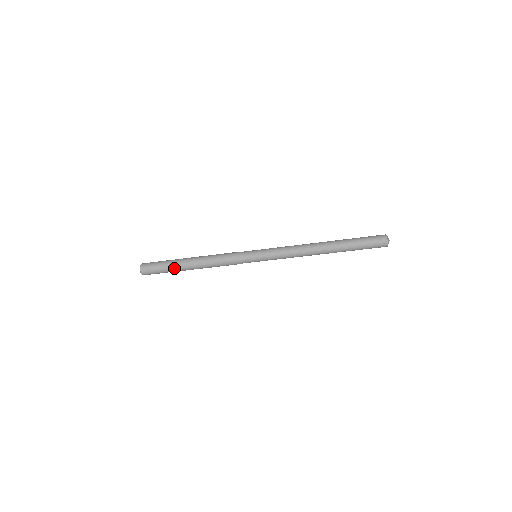
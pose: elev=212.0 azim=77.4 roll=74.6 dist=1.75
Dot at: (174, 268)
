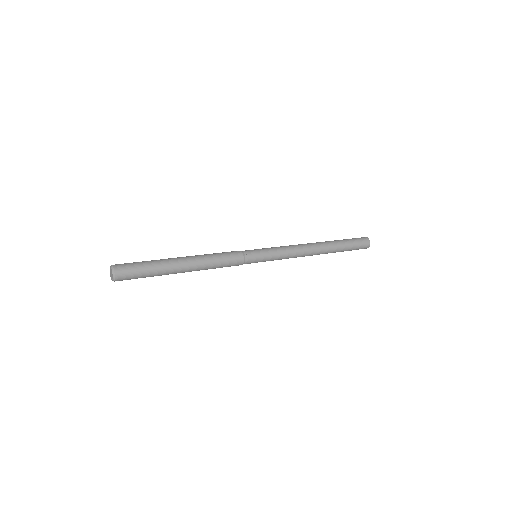
Dot at: occluded
